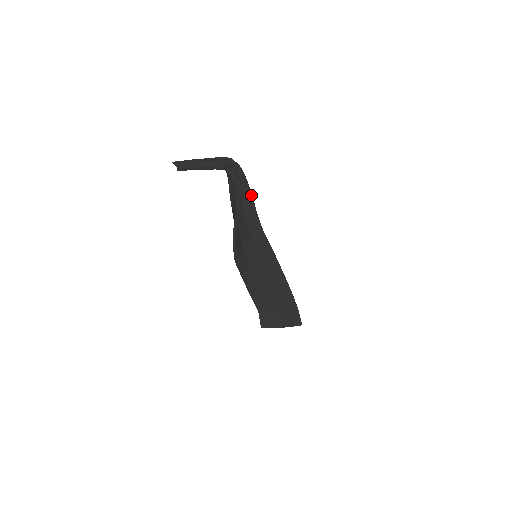
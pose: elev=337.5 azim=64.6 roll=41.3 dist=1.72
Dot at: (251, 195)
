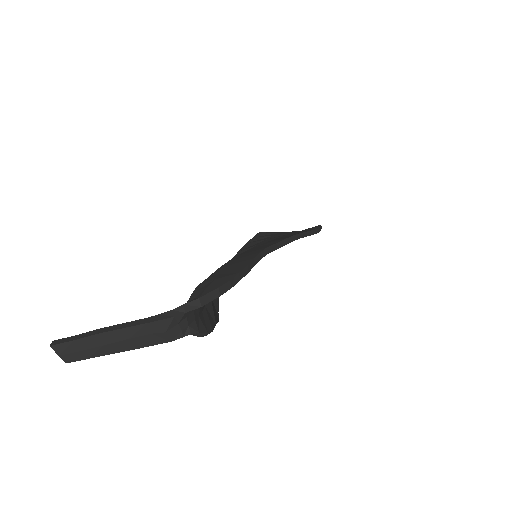
Dot at: (248, 270)
